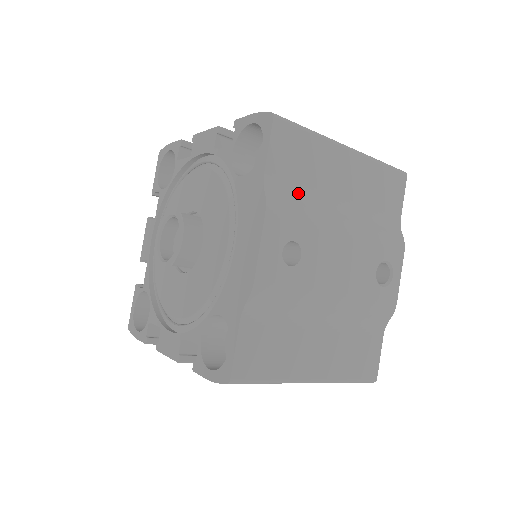
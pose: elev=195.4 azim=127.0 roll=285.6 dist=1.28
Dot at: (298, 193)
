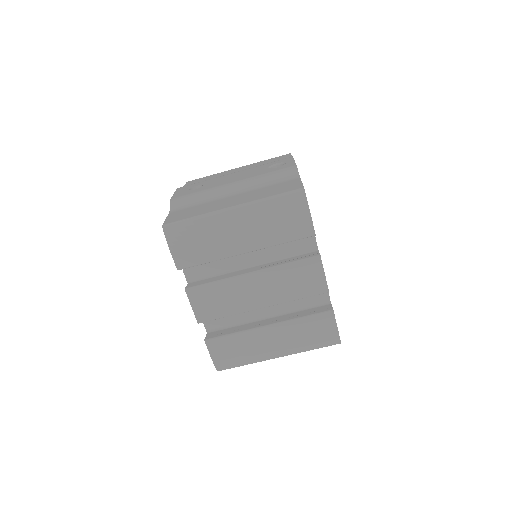
Dot at: occluded
